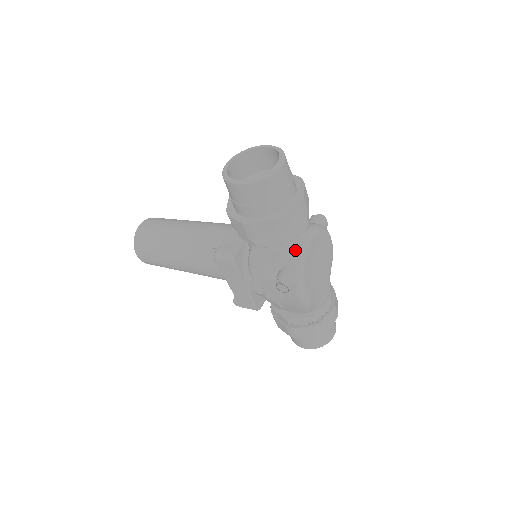
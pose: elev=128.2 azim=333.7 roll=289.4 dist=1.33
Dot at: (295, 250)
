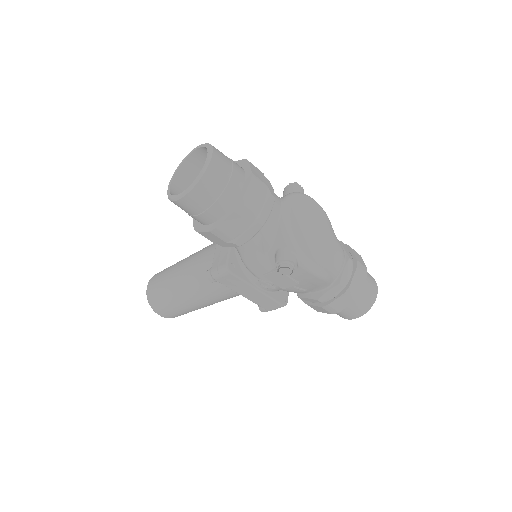
Dot at: (277, 229)
